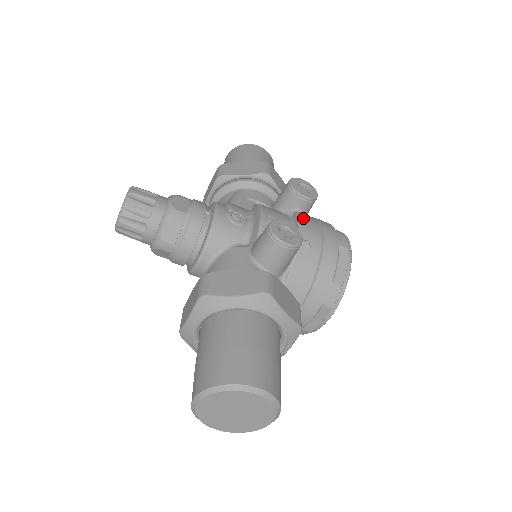
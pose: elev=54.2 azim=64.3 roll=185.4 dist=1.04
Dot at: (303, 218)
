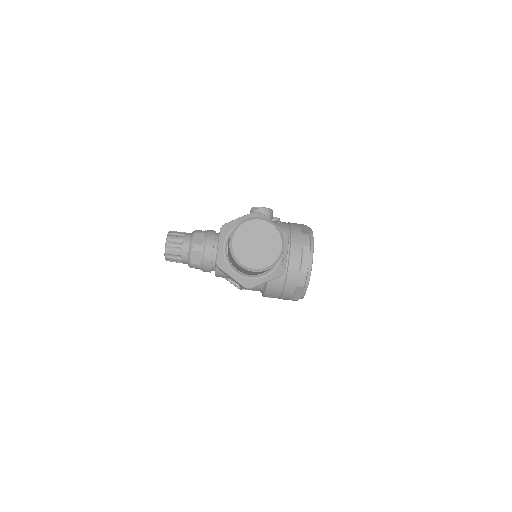
Dot at: occluded
